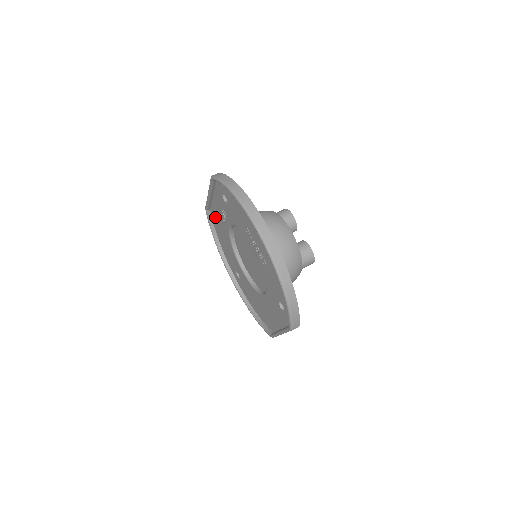
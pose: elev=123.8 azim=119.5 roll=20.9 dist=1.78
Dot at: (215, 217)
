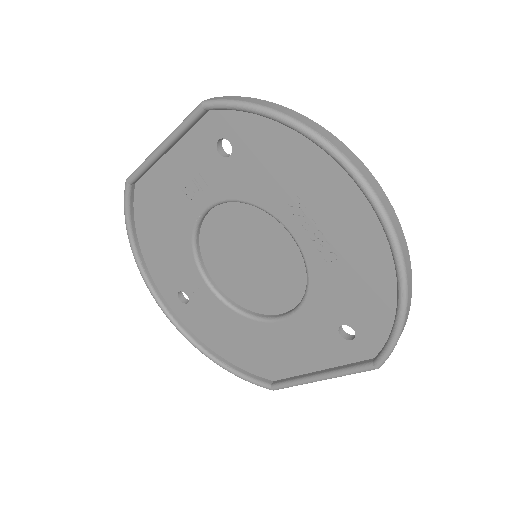
Dot at: (150, 196)
